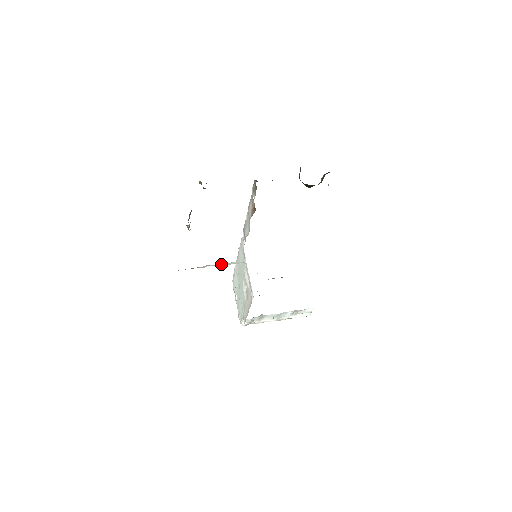
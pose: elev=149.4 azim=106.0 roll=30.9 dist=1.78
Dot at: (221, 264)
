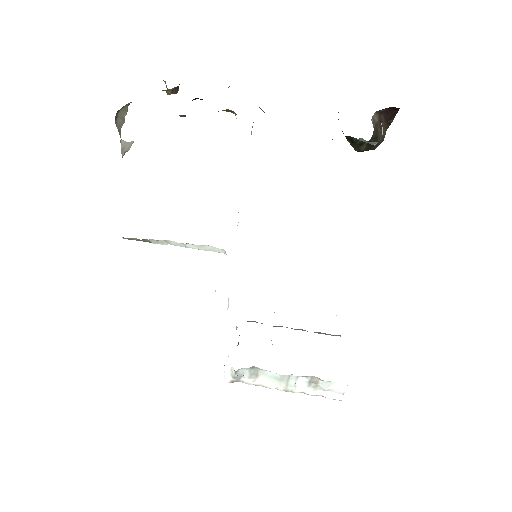
Dot at: (188, 244)
